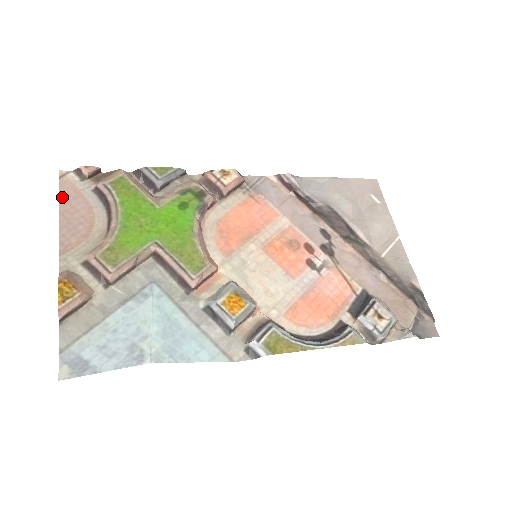
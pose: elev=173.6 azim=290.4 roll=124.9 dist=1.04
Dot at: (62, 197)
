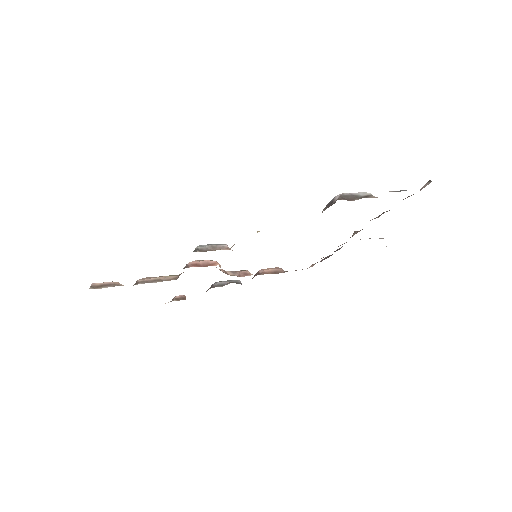
Dot at: occluded
